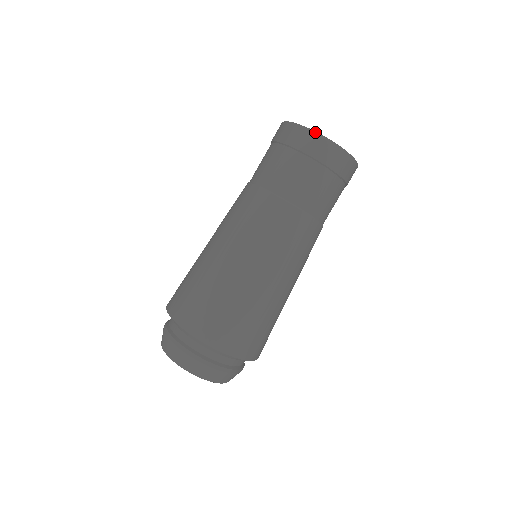
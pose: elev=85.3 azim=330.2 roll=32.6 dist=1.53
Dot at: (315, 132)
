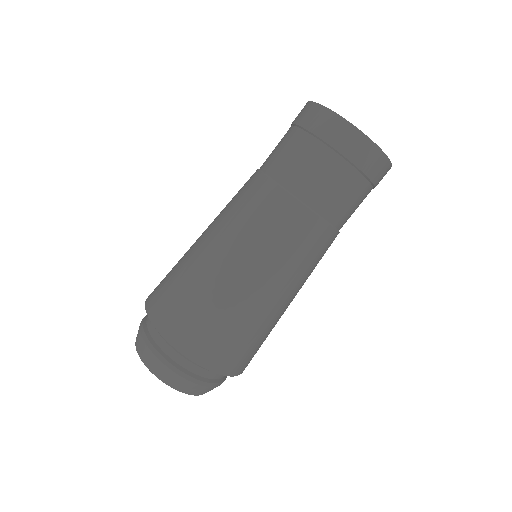
Dot at: (378, 147)
